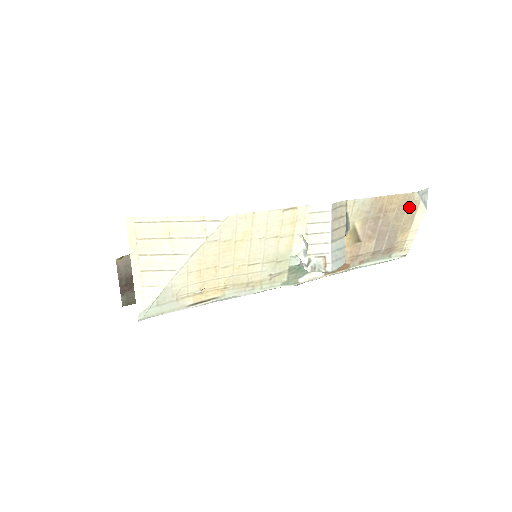
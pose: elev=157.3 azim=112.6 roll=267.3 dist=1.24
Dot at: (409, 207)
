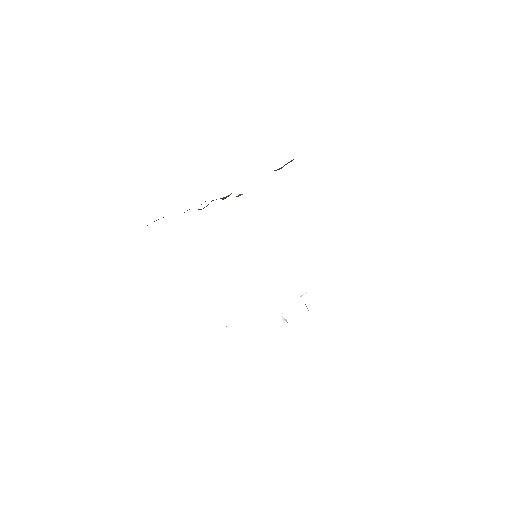
Dot at: occluded
